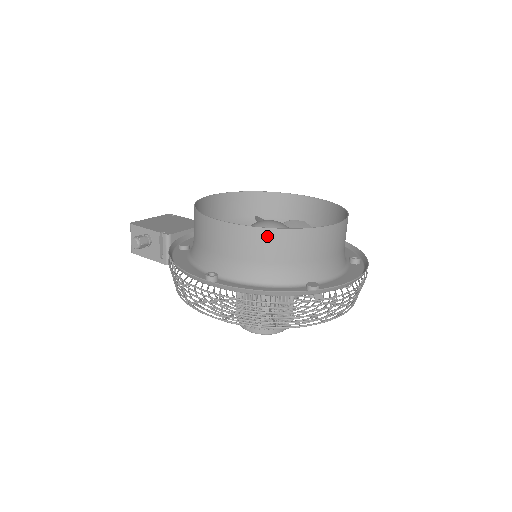
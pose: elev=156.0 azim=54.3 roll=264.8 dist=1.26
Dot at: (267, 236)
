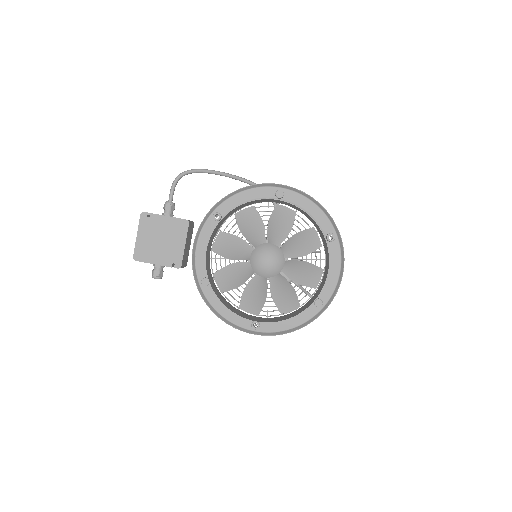
Dot at: (289, 318)
